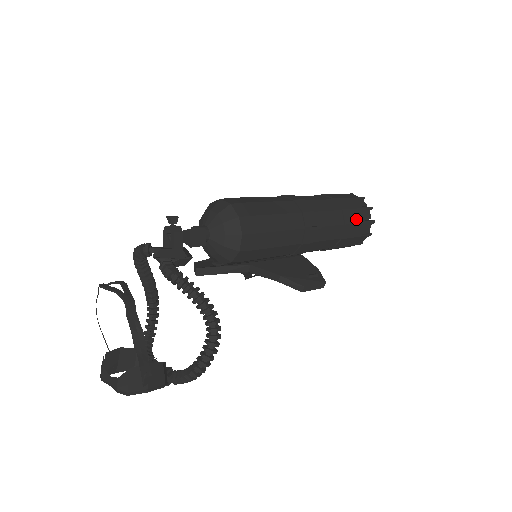
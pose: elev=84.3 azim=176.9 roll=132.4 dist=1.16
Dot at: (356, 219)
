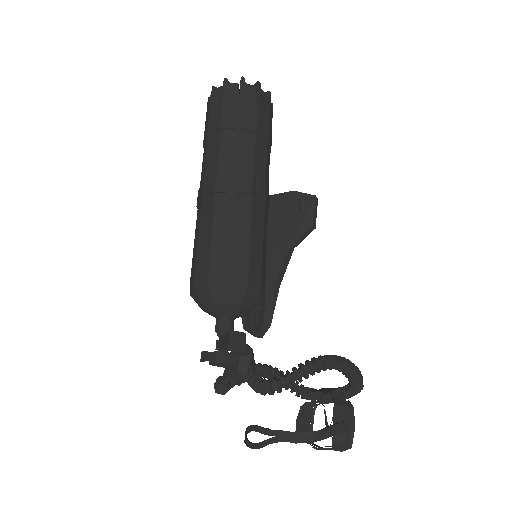
Dot at: (252, 111)
